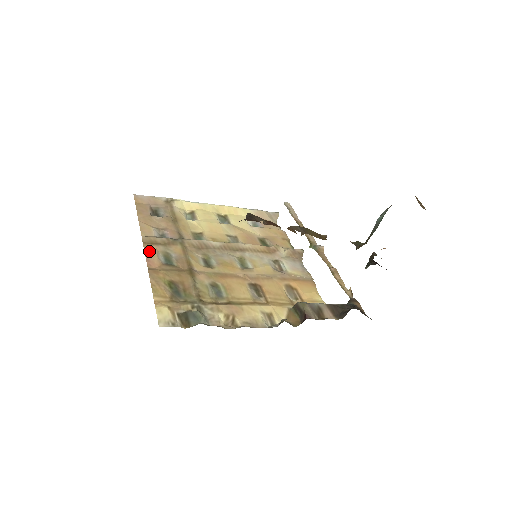
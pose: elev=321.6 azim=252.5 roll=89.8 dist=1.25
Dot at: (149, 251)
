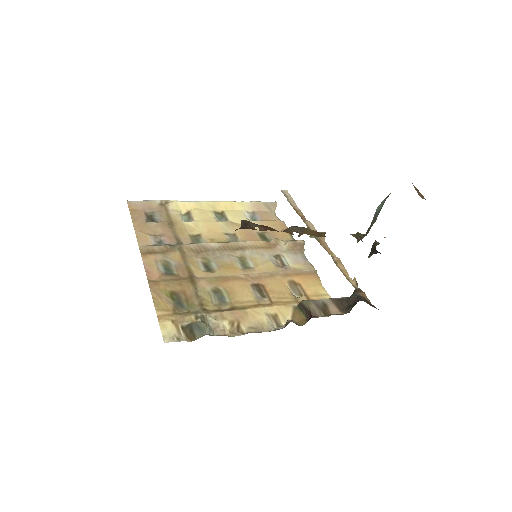
Dot at: (148, 262)
